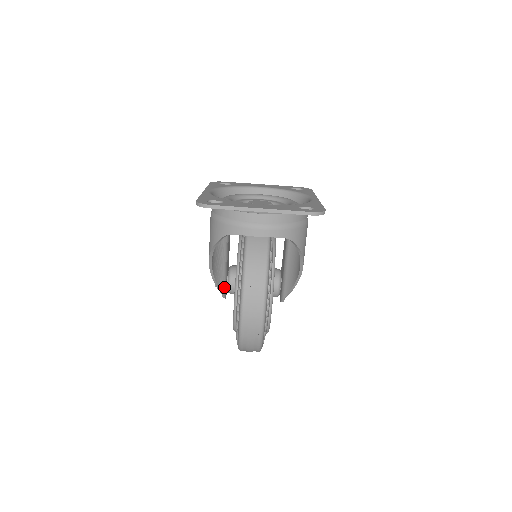
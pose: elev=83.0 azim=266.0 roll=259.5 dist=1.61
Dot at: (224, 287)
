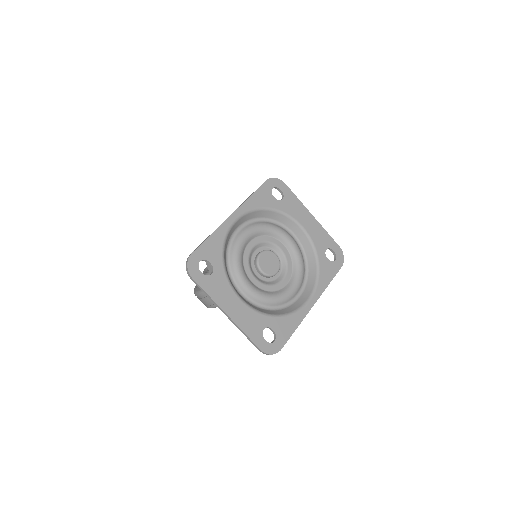
Dot at: occluded
